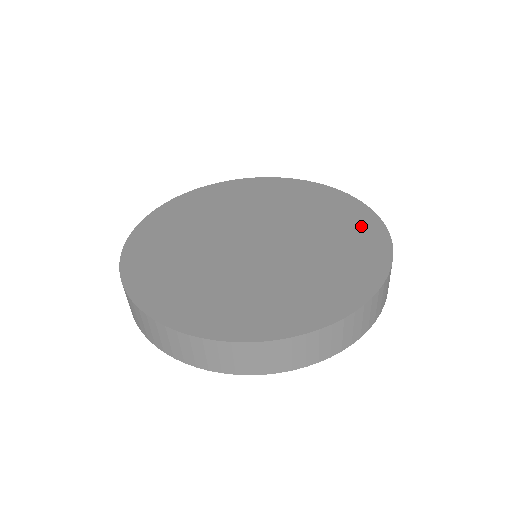
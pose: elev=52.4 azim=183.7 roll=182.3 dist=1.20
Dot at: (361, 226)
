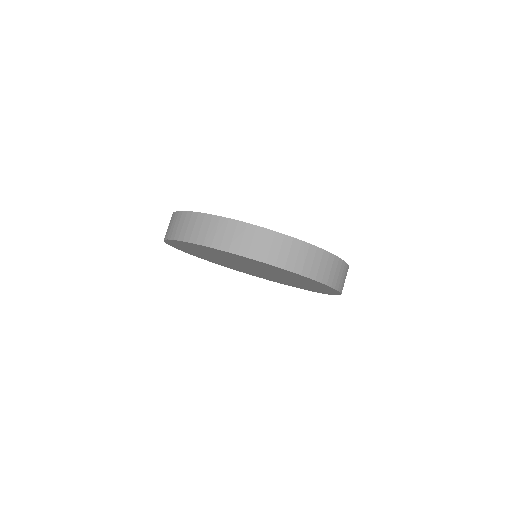
Dot at: occluded
